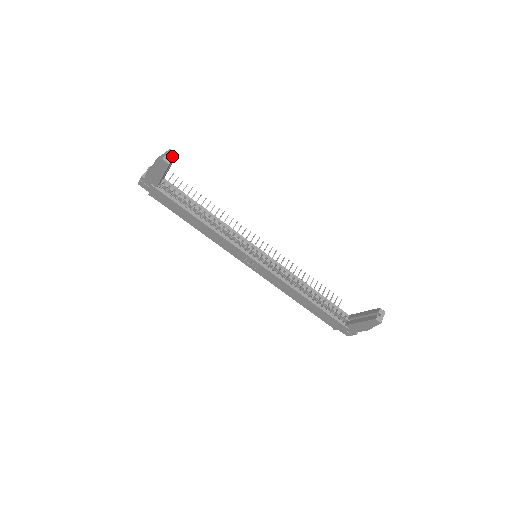
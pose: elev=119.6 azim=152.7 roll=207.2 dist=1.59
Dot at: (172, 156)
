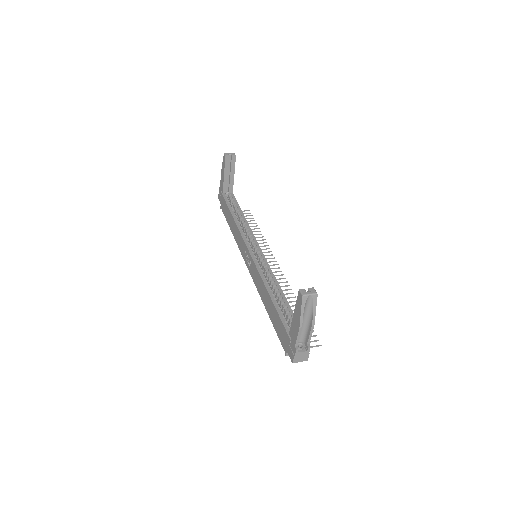
Dot at: (232, 155)
